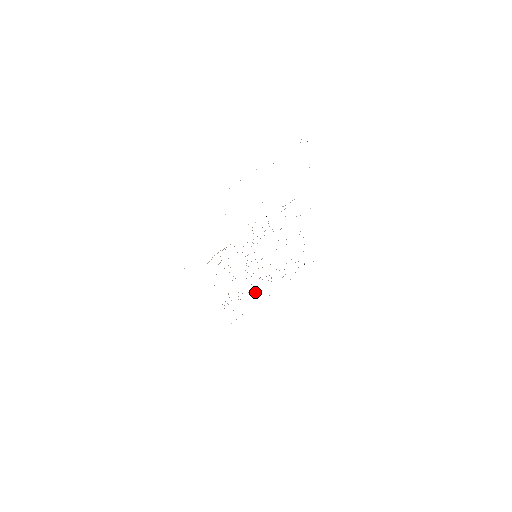
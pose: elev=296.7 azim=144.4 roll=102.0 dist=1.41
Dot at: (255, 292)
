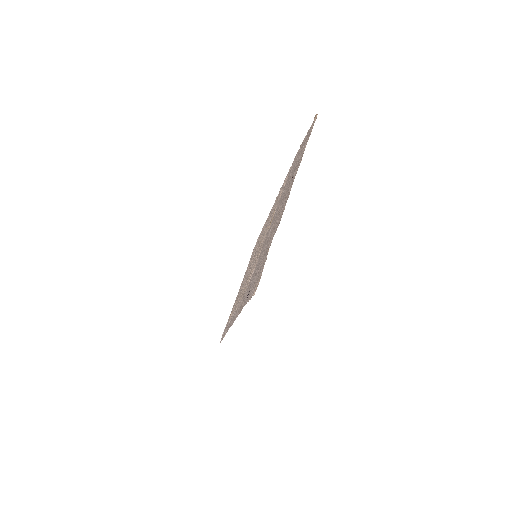
Dot at: occluded
